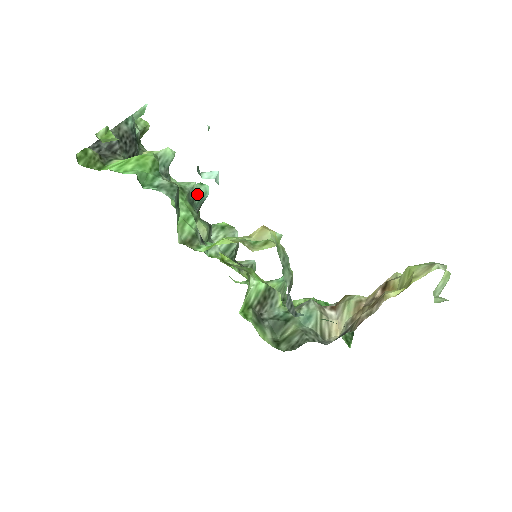
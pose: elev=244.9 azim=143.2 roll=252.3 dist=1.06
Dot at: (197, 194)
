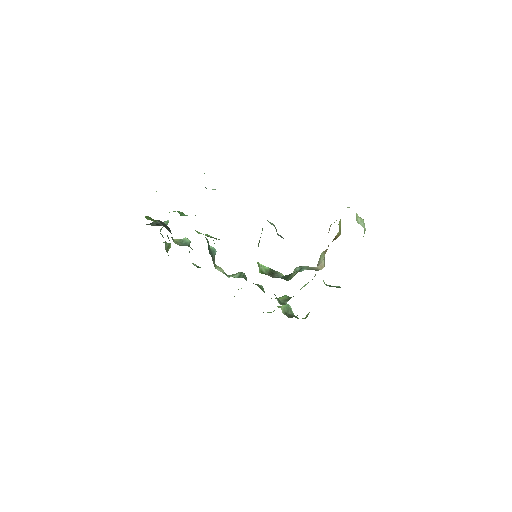
Dot at: occluded
